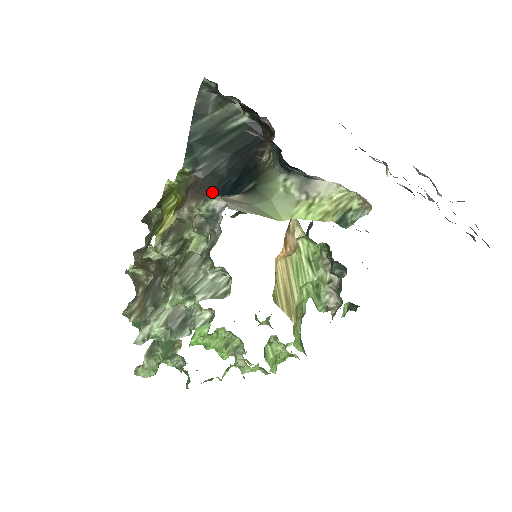
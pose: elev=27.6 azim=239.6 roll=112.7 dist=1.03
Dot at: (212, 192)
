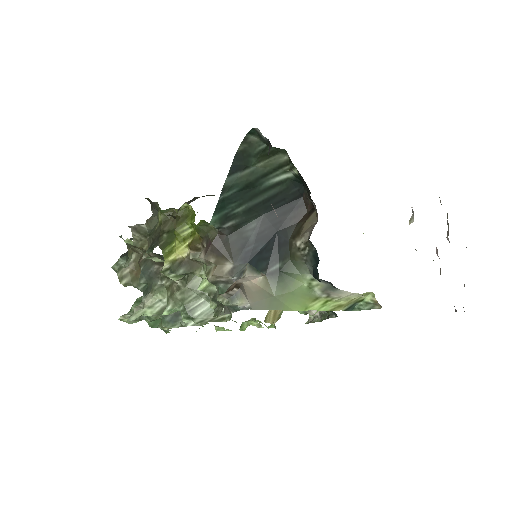
Dot at: (234, 255)
